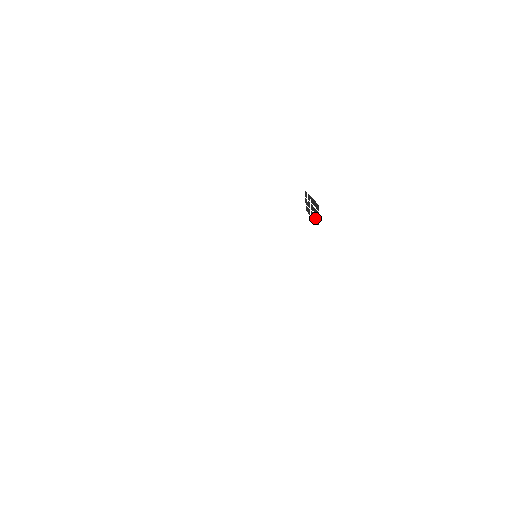
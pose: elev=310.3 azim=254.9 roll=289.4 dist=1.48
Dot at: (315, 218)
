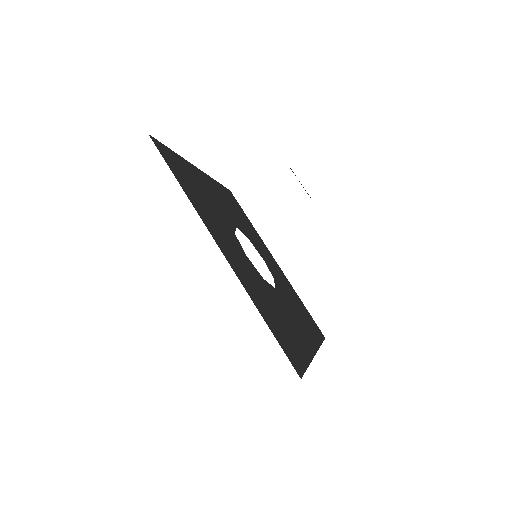
Dot at: (307, 193)
